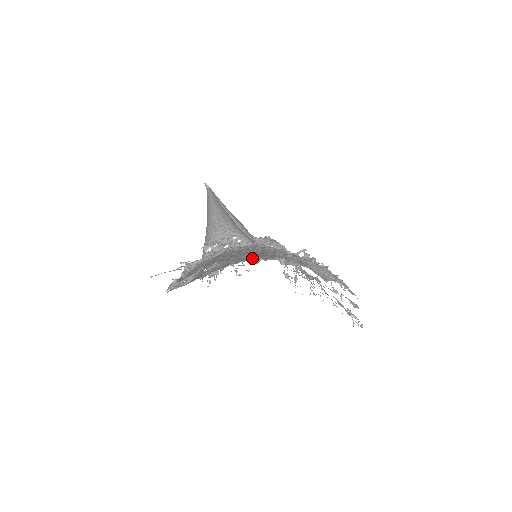
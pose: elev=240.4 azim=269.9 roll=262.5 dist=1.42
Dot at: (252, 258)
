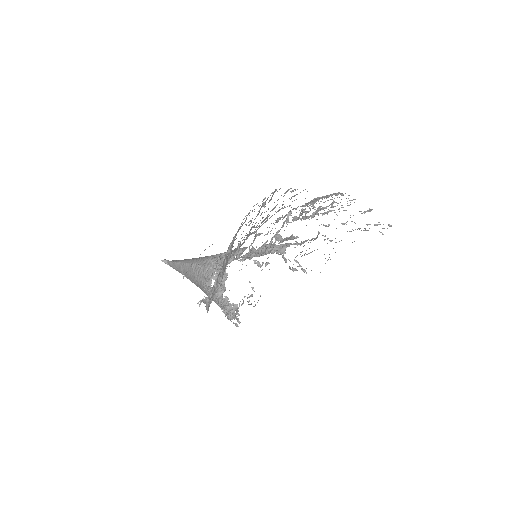
Dot at: occluded
